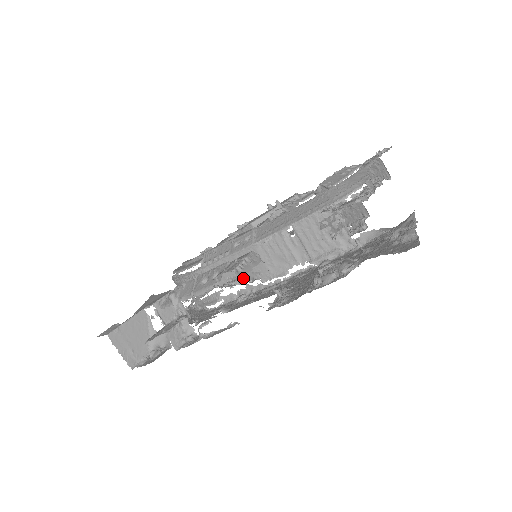
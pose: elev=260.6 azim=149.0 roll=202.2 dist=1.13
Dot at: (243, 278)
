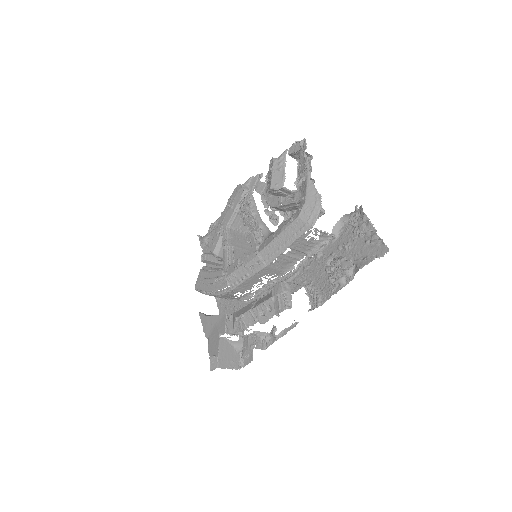
Dot at: occluded
